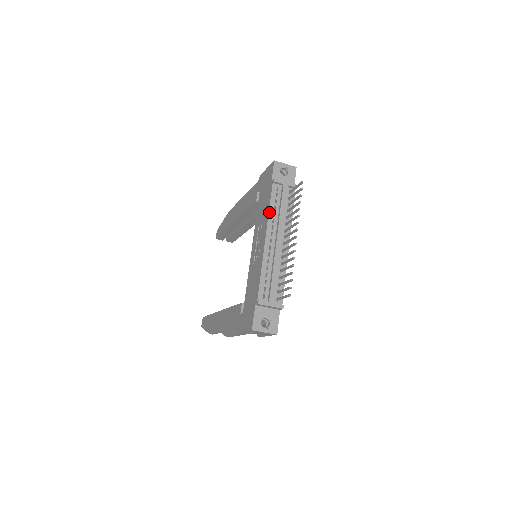
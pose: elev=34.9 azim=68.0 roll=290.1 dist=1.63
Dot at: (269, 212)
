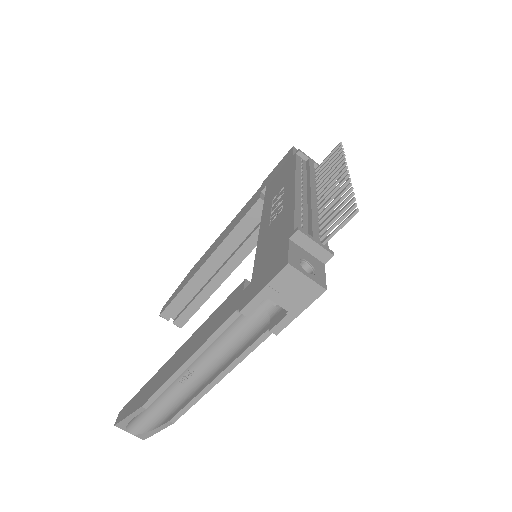
Dot at: (296, 169)
